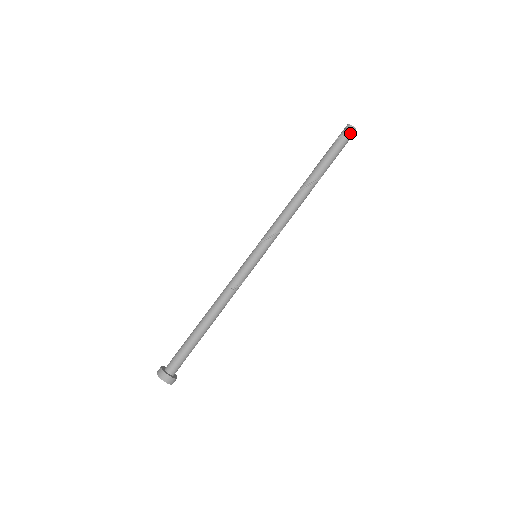
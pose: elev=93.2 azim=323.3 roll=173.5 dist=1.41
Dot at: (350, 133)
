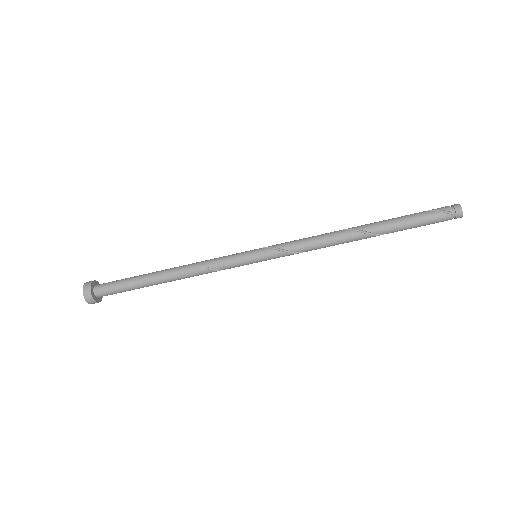
Dot at: (453, 215)
